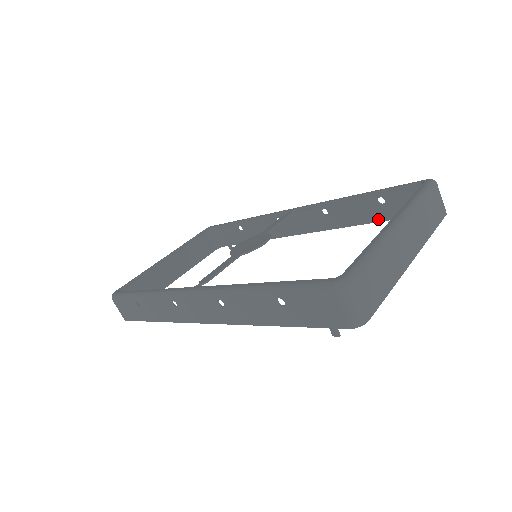
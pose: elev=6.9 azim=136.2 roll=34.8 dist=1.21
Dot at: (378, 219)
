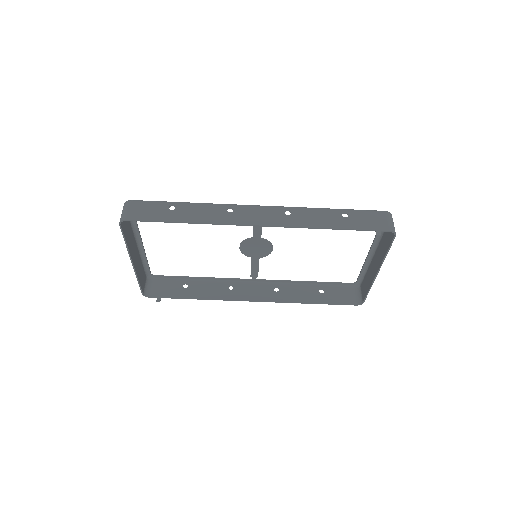
Dot at: (316, 301)
